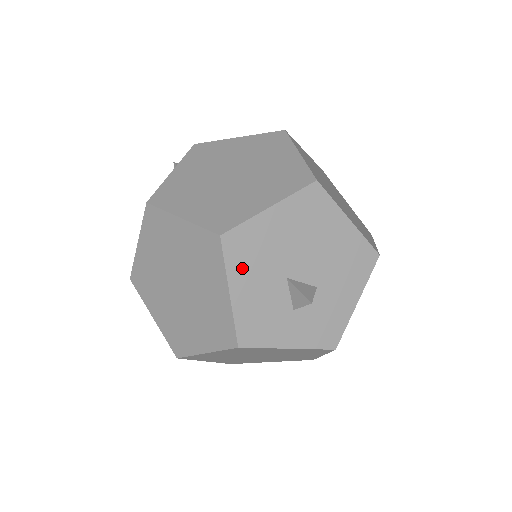
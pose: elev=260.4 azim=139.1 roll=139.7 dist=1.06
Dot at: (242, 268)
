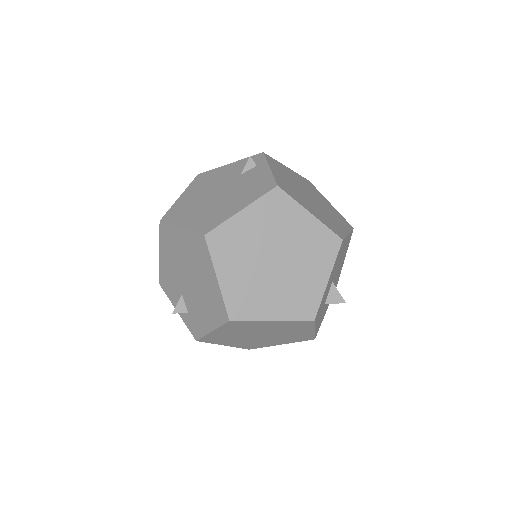
Dot at: (335, 266)
